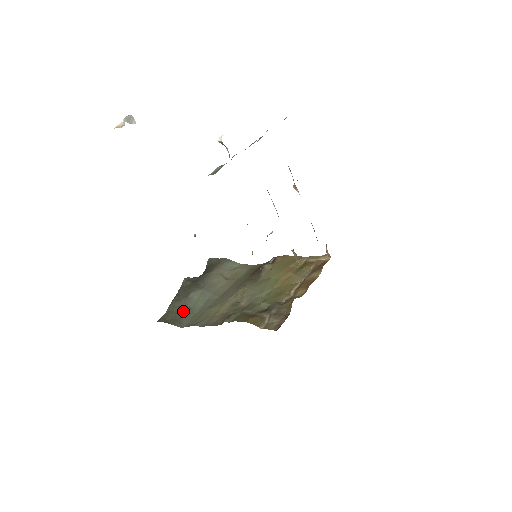
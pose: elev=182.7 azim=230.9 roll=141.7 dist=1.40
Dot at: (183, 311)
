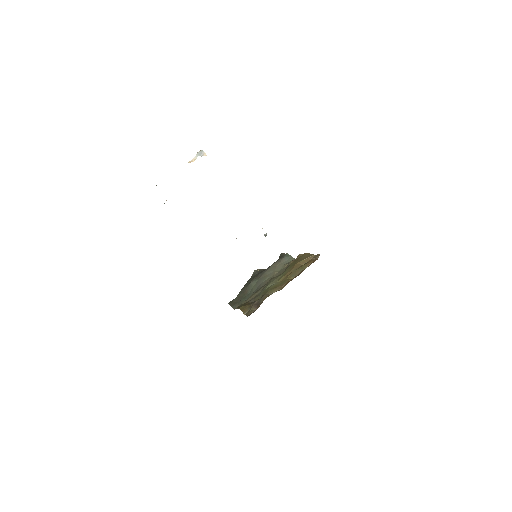
Dot at: (243, 296)
